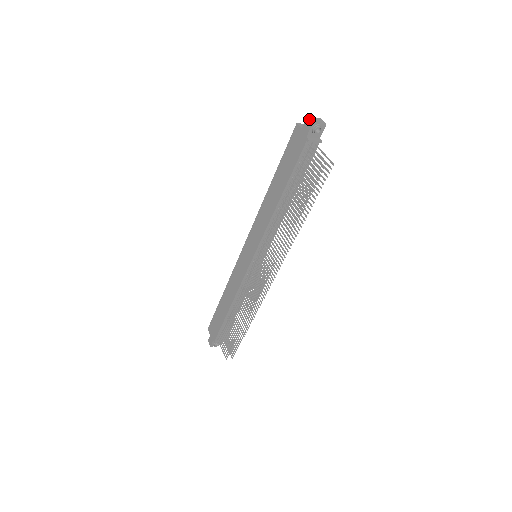
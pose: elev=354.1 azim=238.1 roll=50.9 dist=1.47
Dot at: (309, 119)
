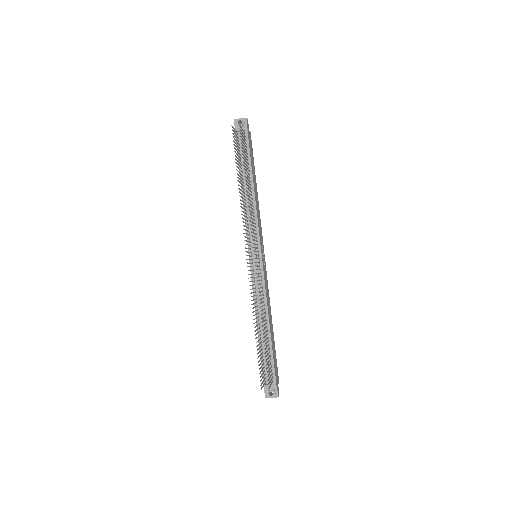
Dot at: occluded
